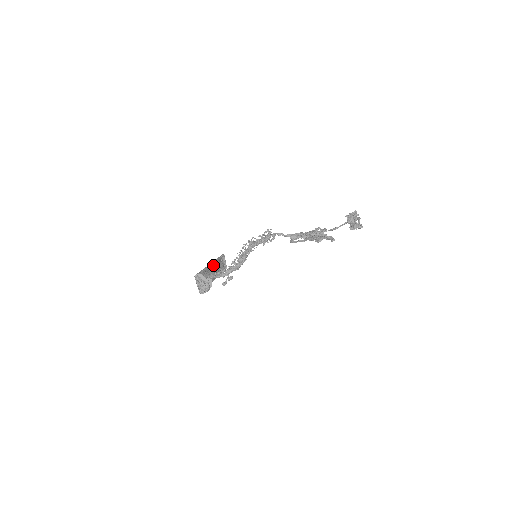
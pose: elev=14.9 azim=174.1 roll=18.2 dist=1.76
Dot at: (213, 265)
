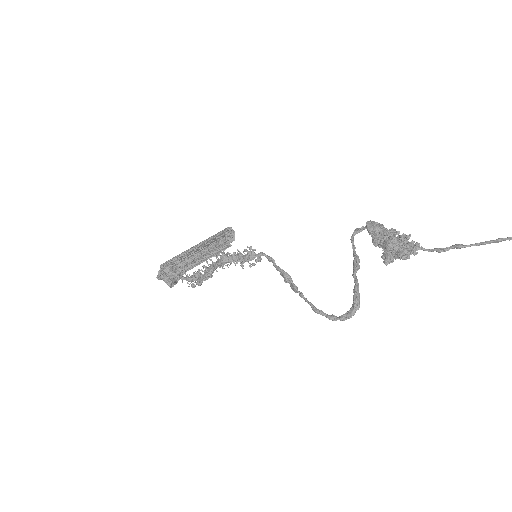
Dot at: (200, 246)
